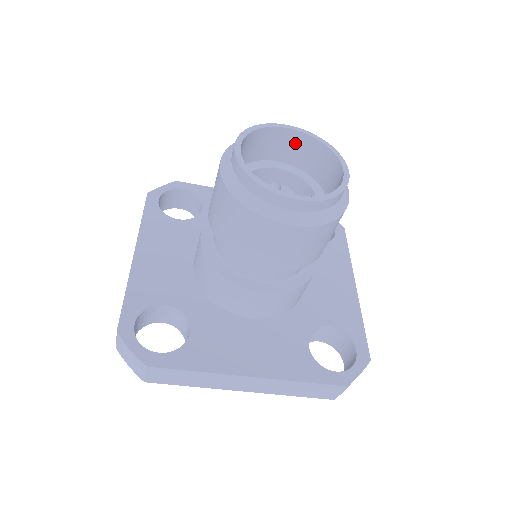
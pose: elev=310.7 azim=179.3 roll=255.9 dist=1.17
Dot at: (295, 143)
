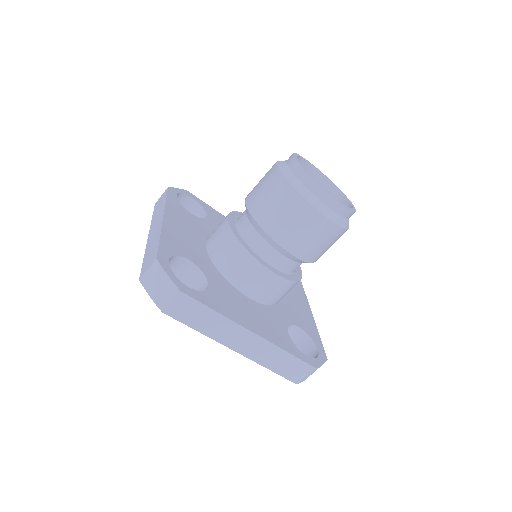
Dot at: occluded
